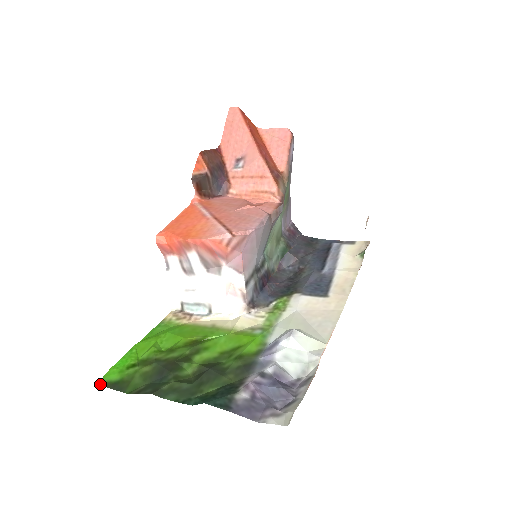
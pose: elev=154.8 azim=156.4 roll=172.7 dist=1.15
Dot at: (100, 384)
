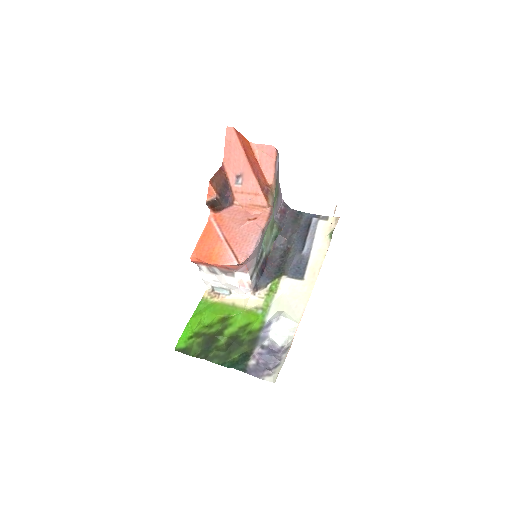
Dot at: (176, 350)
